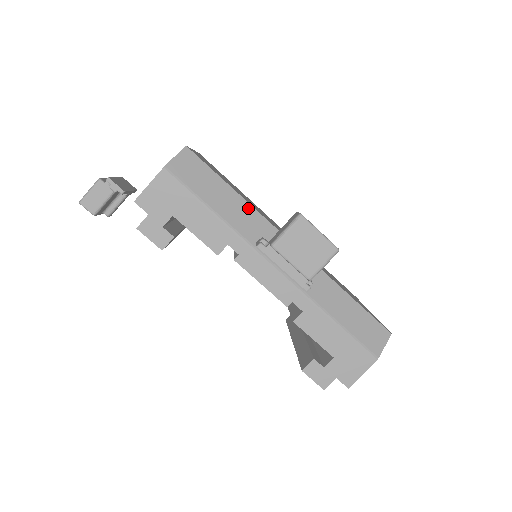
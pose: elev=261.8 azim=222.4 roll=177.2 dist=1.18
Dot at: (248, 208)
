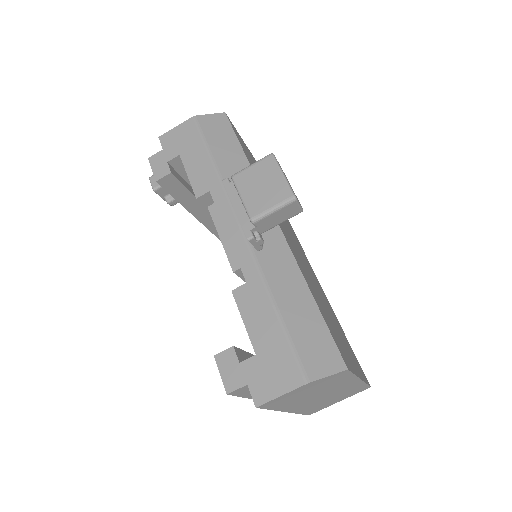
Dot at: occluded
